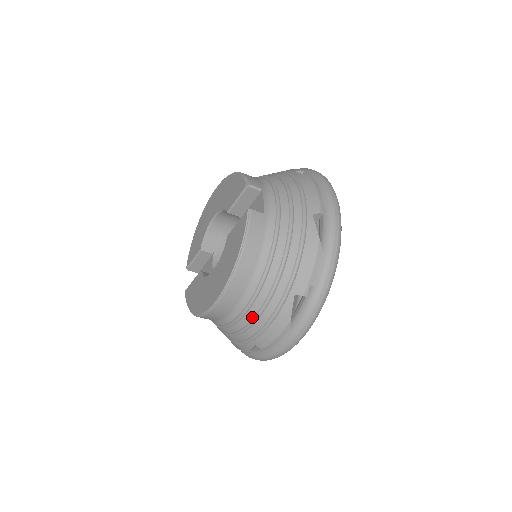
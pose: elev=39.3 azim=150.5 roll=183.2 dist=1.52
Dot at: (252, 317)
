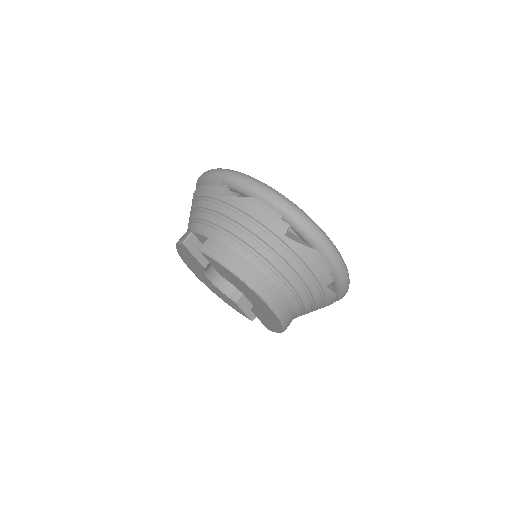
Dot at: (296, 280)
